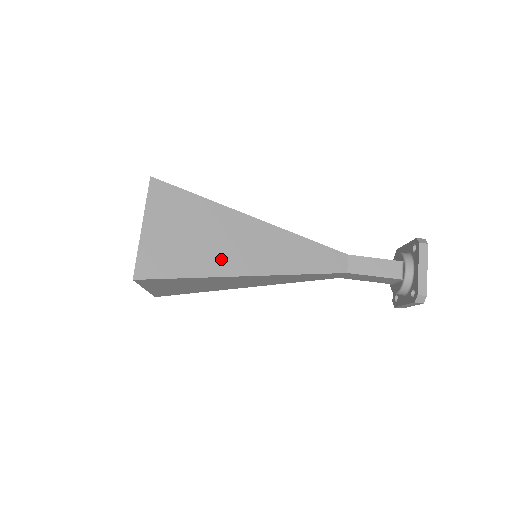
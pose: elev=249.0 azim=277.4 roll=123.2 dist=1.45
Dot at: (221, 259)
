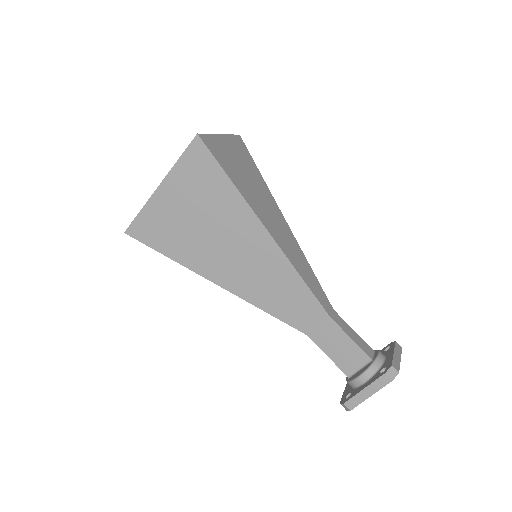
Dot at: (255, 202)
